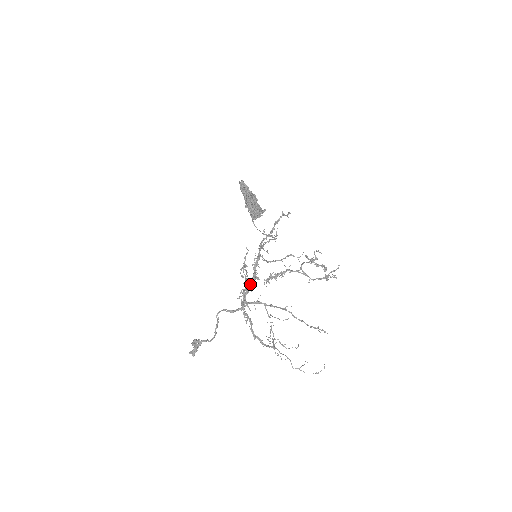
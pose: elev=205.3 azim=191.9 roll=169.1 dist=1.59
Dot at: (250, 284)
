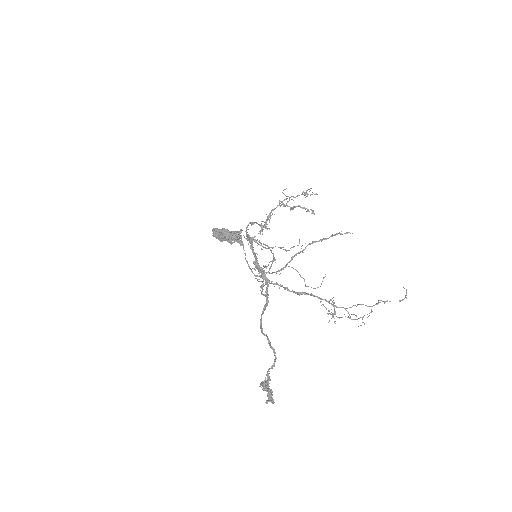
Dot at: (252, 248)
